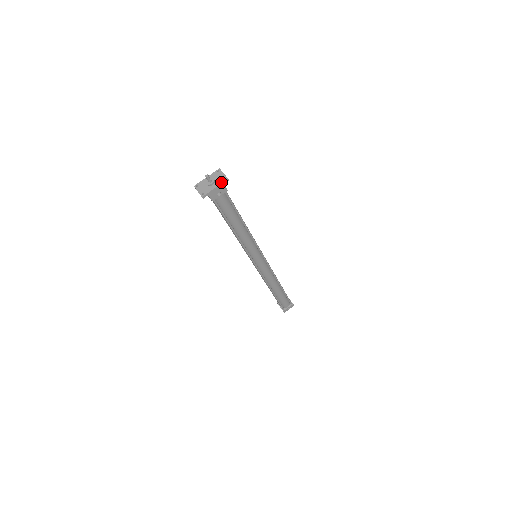
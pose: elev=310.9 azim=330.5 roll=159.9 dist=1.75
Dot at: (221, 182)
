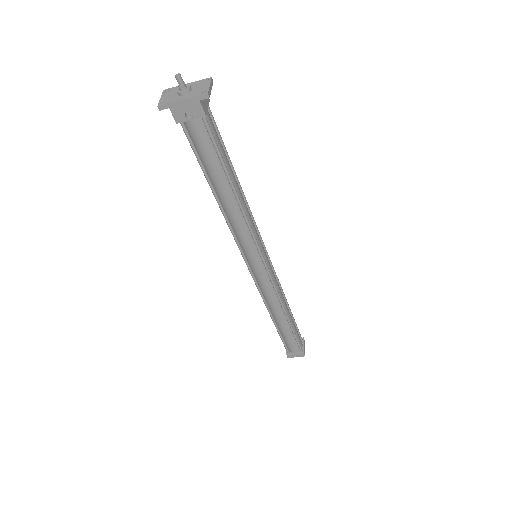
Dot at: (196, 94)
